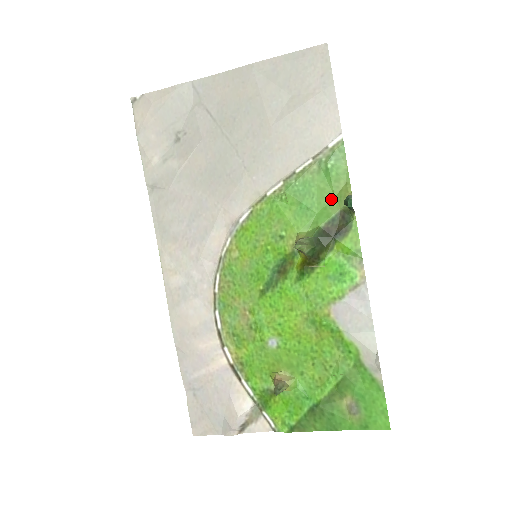
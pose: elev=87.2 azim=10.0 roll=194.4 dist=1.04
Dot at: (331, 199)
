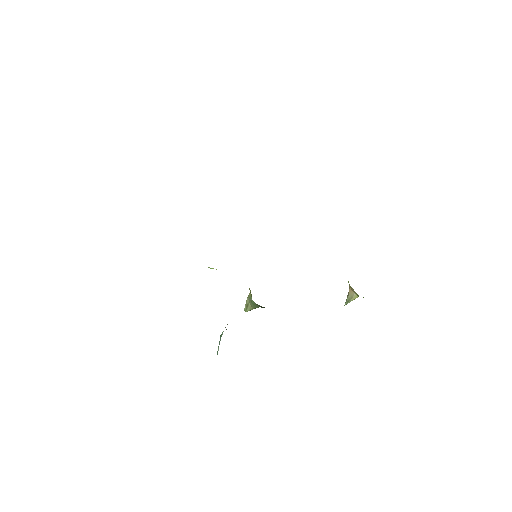
Dot at: occluded
